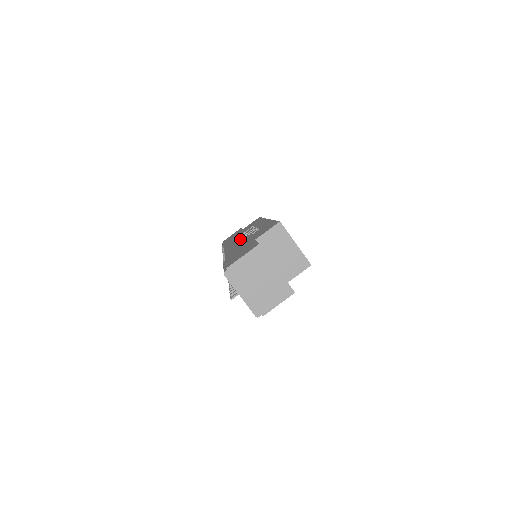
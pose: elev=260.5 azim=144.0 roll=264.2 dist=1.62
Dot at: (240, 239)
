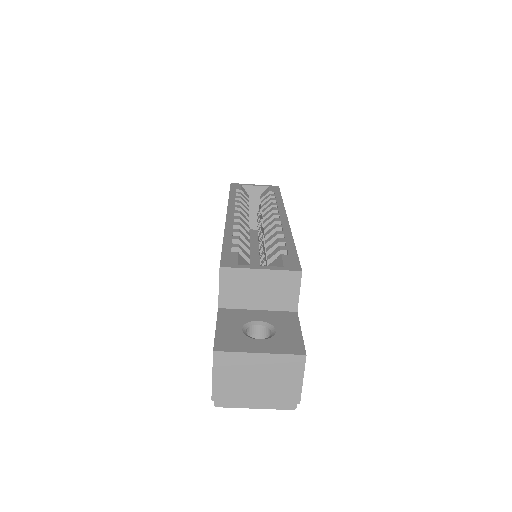
Dot at: occluded
